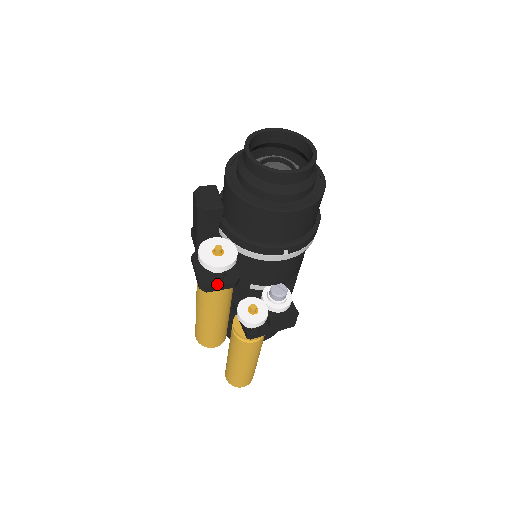
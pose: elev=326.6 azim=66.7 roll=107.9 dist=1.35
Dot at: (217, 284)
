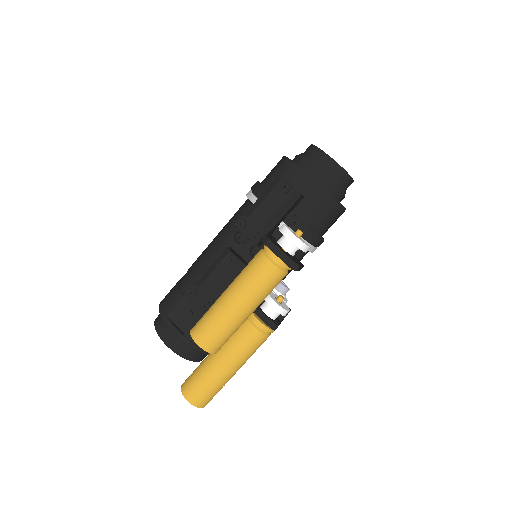
Dot at: (300, 264)
